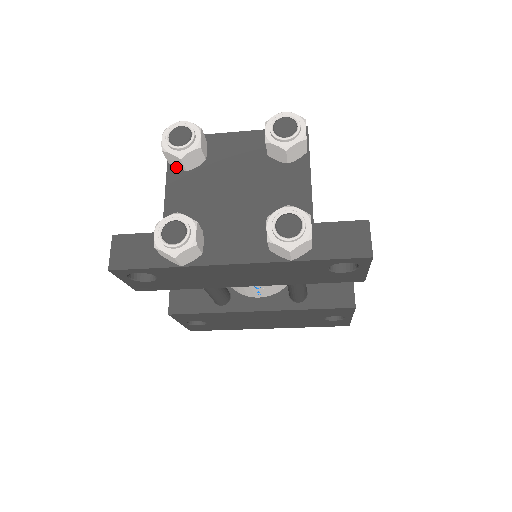
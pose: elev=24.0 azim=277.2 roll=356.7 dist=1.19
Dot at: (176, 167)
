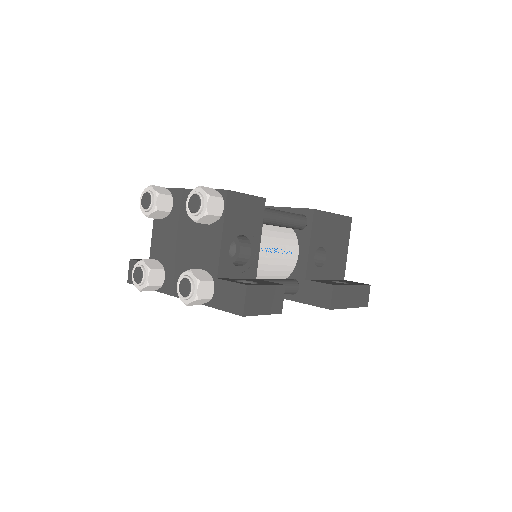
Dot at: occluded
